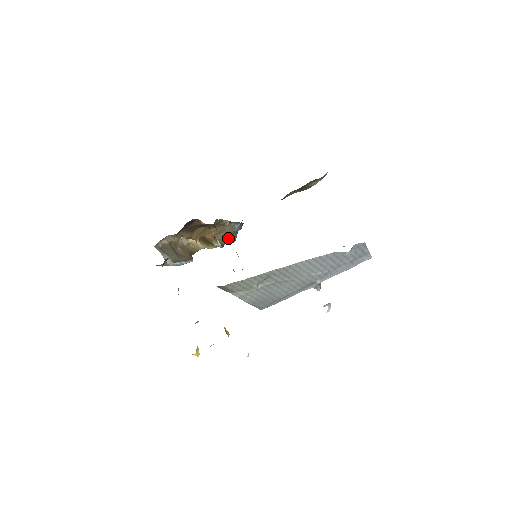
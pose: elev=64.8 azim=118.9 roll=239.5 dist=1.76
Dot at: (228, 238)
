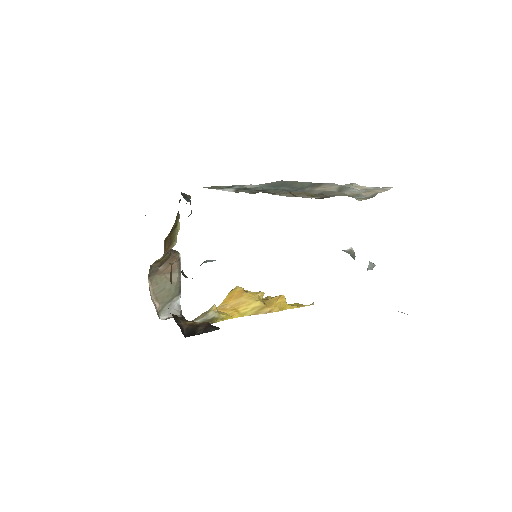
Dot at: occluded
